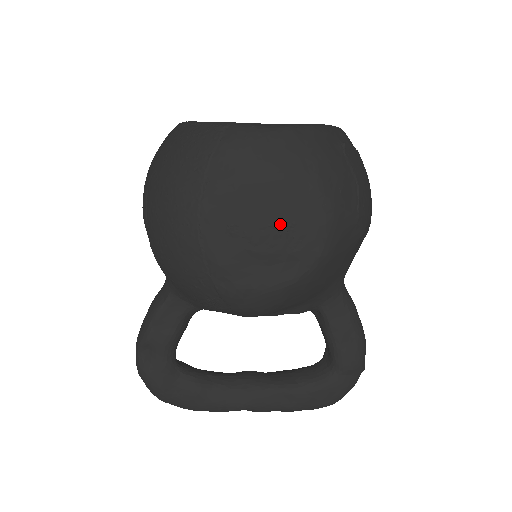
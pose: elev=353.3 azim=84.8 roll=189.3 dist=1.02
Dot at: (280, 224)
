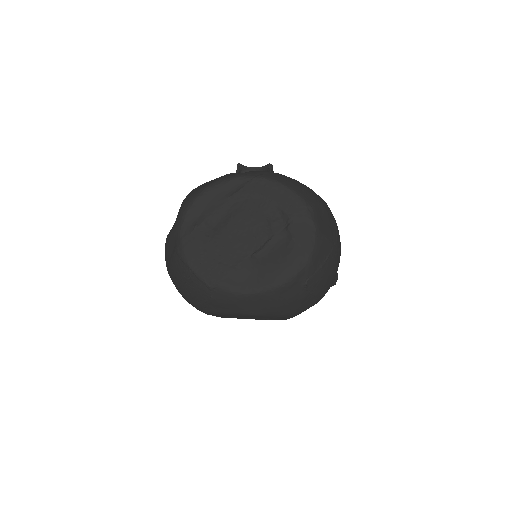
Dot at: (257, 318)
